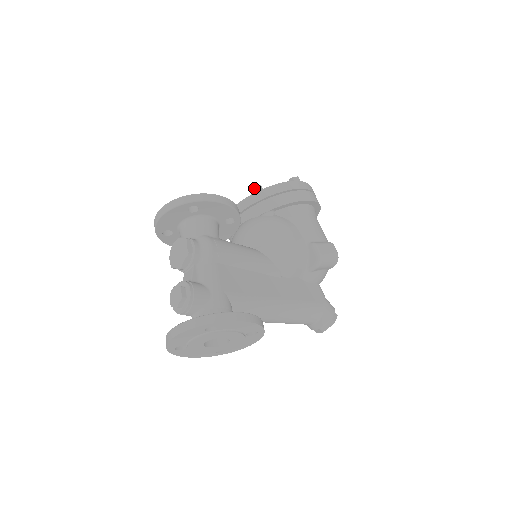
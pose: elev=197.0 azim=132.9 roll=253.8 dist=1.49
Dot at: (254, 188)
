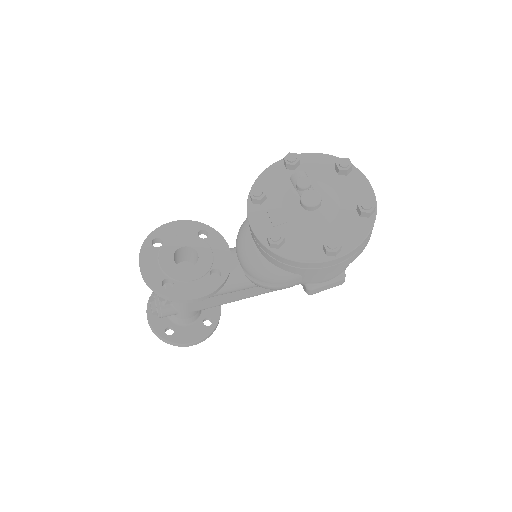
Dot at: (269, 243)
